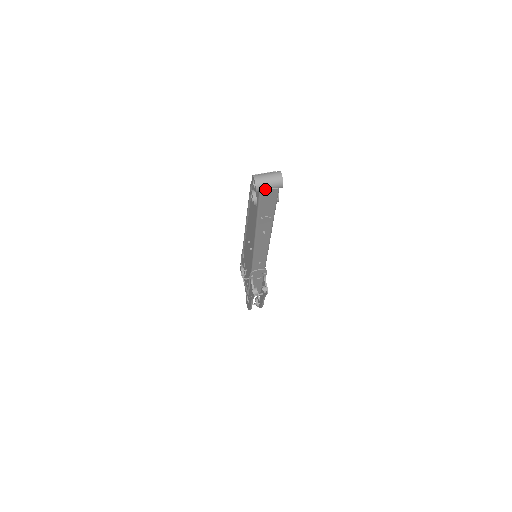
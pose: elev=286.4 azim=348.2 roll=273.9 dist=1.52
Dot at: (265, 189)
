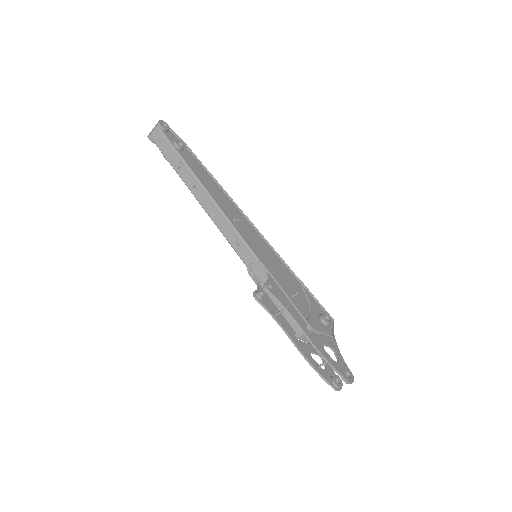
Dot at: (153, 134)
